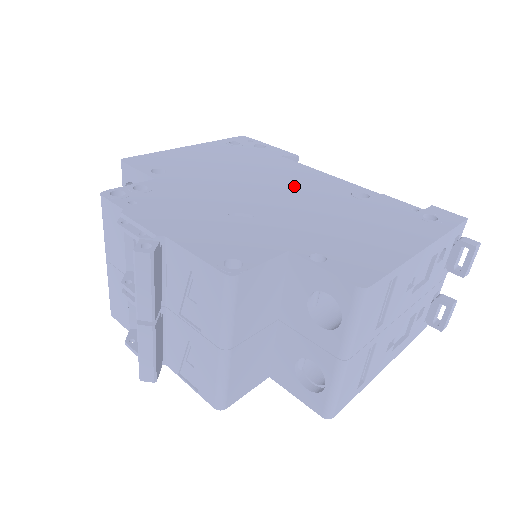
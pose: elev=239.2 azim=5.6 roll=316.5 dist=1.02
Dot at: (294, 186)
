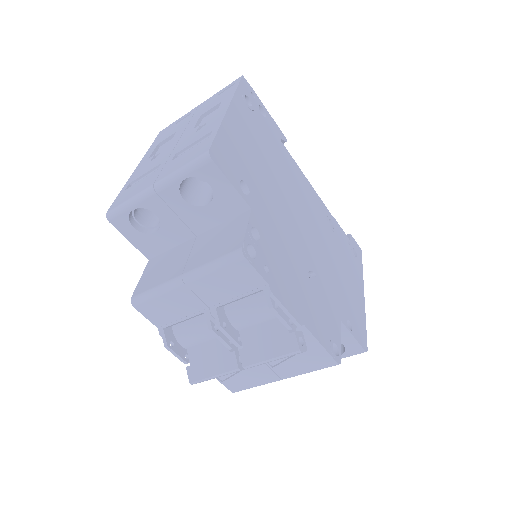
Dot at: (308, 212)
